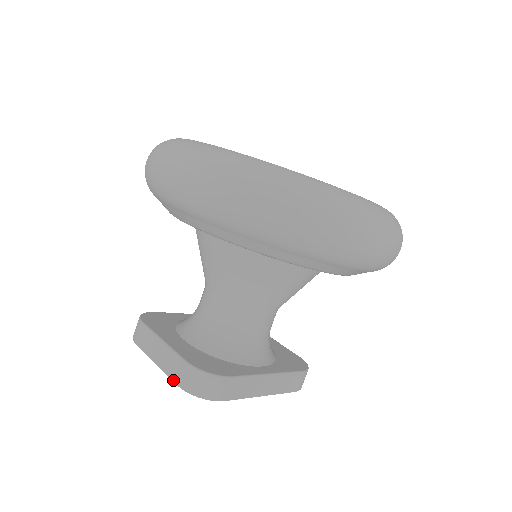
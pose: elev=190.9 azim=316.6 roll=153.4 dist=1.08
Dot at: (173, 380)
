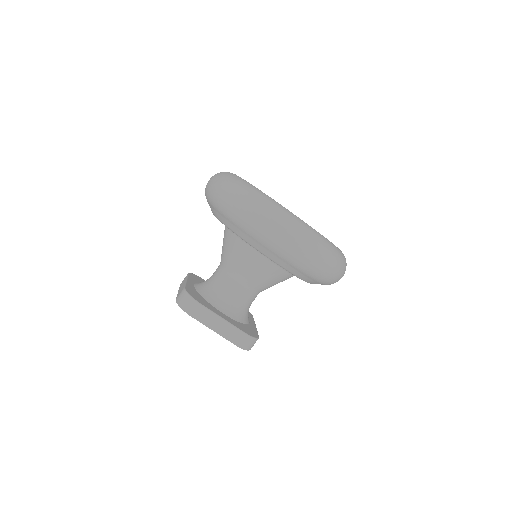
Dot at: (232, 342)
